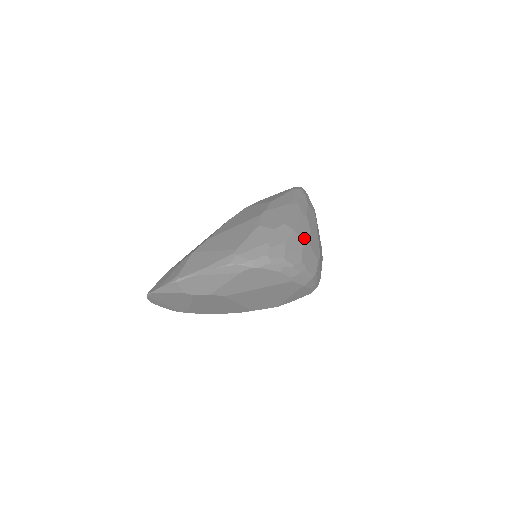
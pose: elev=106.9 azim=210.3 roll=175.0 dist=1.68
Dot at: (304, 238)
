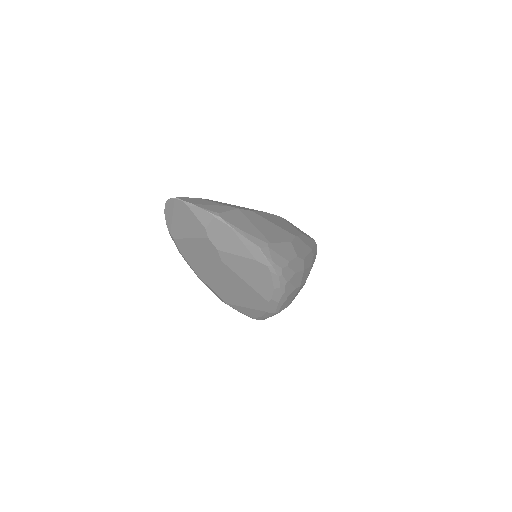
Dot at: (302, 282)
